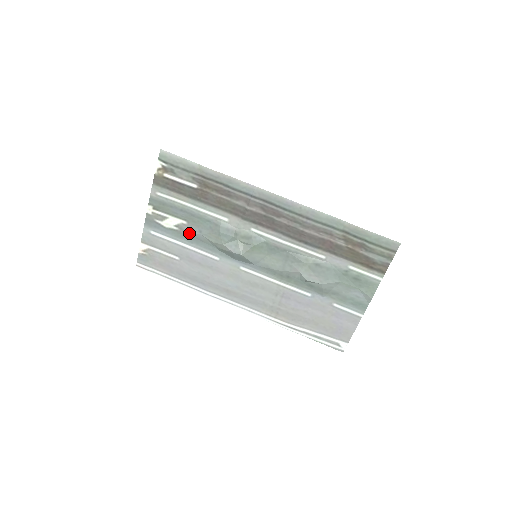
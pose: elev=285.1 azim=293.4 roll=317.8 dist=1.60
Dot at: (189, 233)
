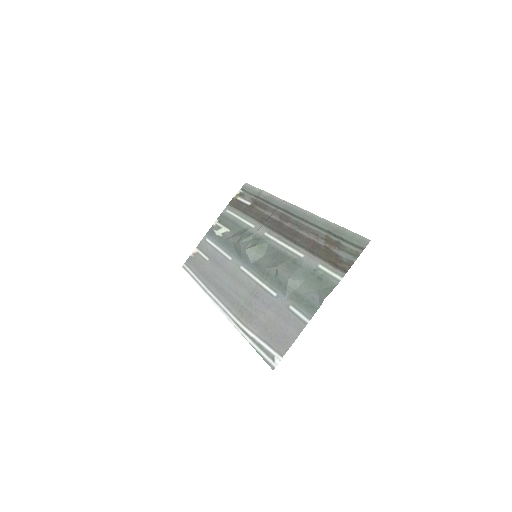
Dot at: (226, 239)
